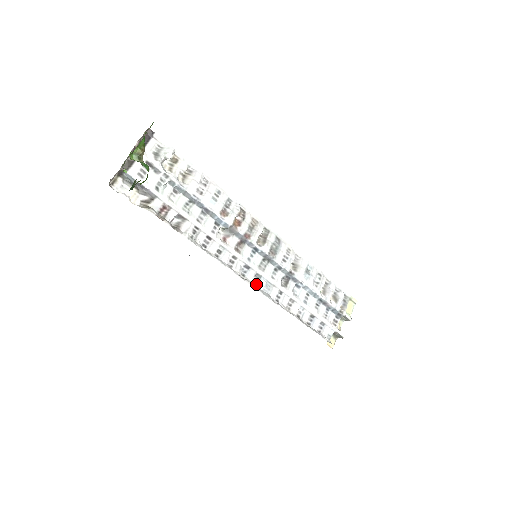
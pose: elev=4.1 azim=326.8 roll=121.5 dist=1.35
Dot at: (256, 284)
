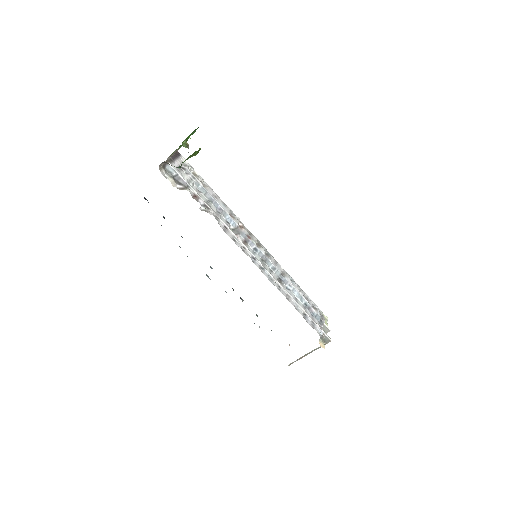
Dot at: occluded
